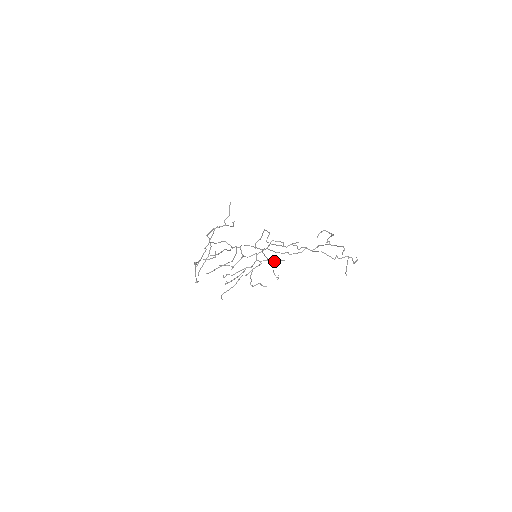
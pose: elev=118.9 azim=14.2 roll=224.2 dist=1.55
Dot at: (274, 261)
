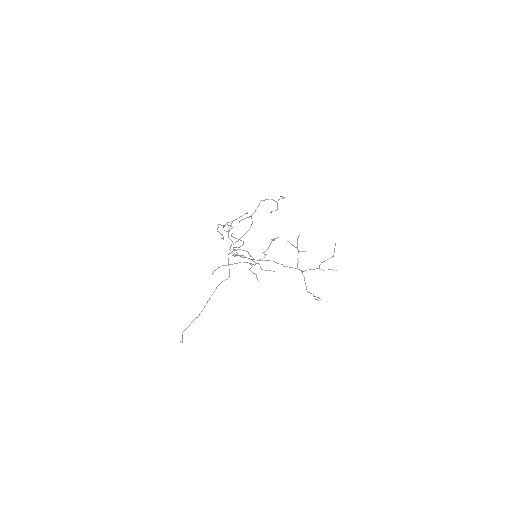
Dot at: occluded
